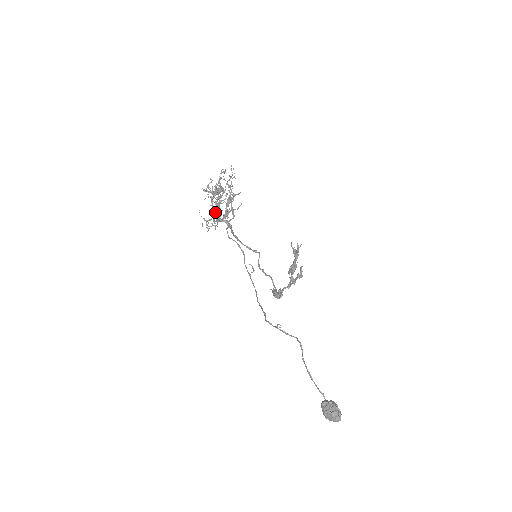
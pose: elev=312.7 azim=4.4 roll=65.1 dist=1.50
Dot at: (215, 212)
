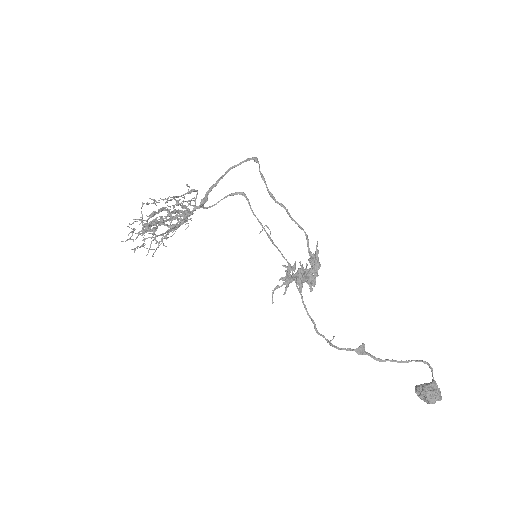
Dot at: occluded
